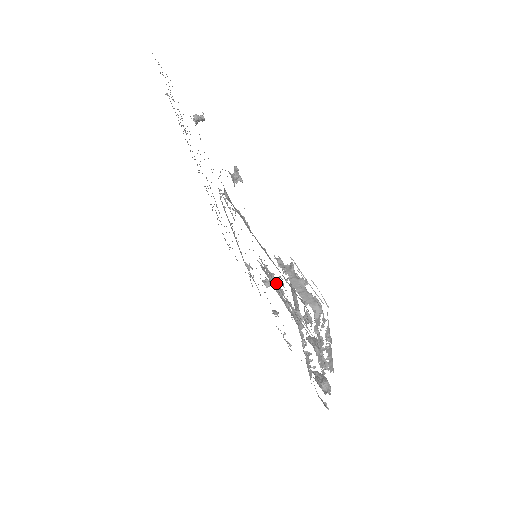
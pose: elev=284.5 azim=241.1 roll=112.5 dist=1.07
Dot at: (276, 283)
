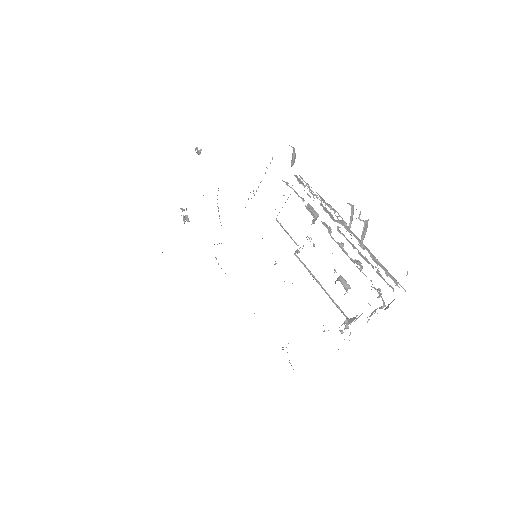
Dot at: occluded
